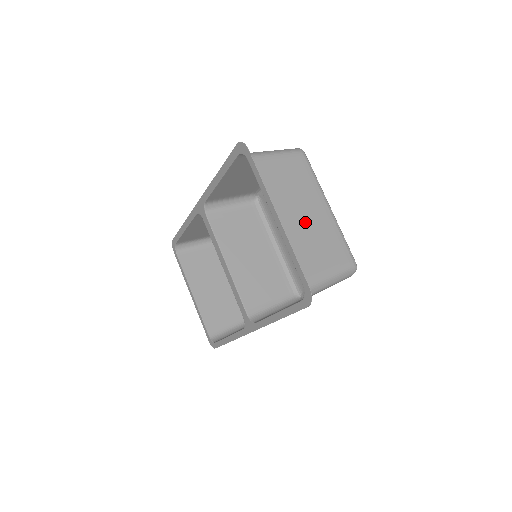
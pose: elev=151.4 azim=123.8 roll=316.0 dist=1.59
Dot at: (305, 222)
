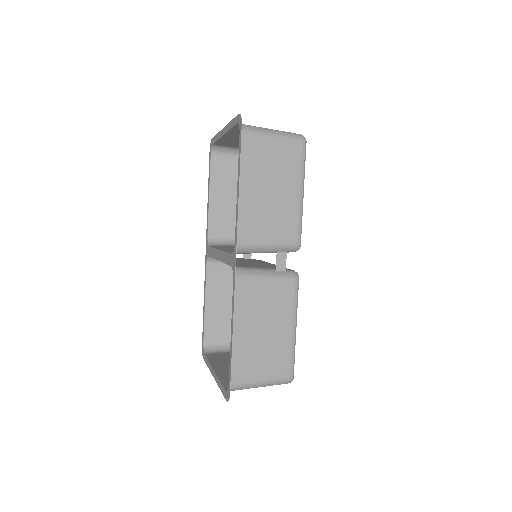
Dot at: occluded
